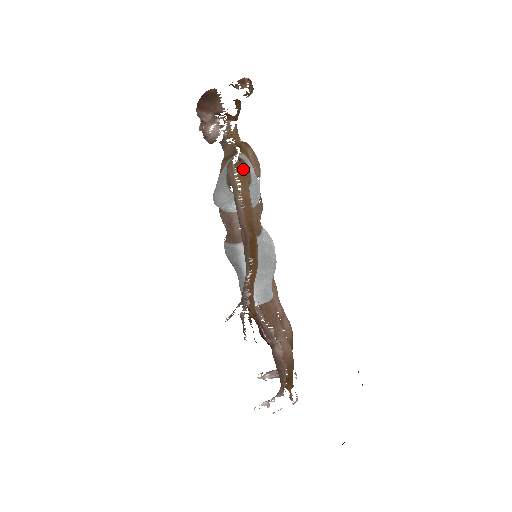
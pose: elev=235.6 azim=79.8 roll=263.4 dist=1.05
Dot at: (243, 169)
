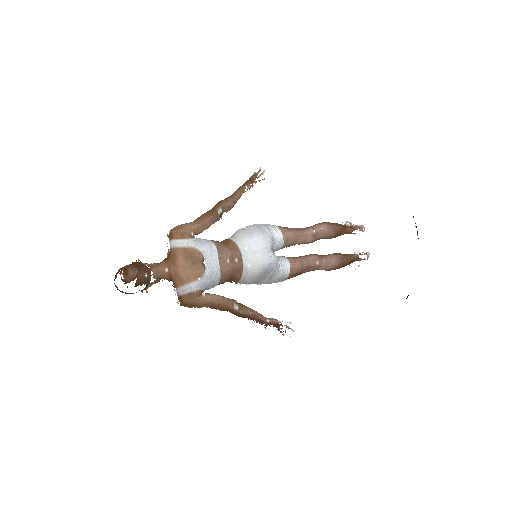
Dot at: (188, 303)
